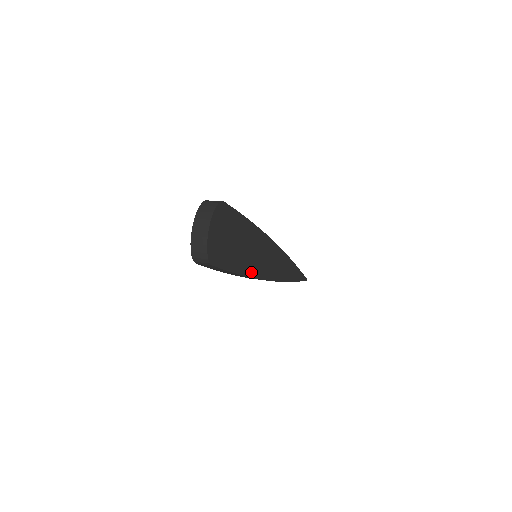
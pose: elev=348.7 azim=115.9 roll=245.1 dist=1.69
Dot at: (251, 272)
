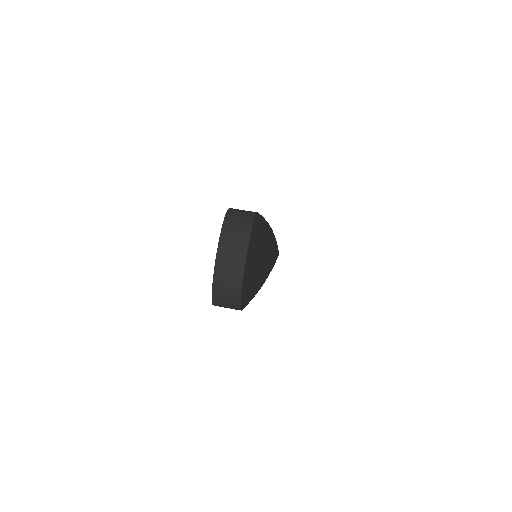
Dot at: (258, 285)
